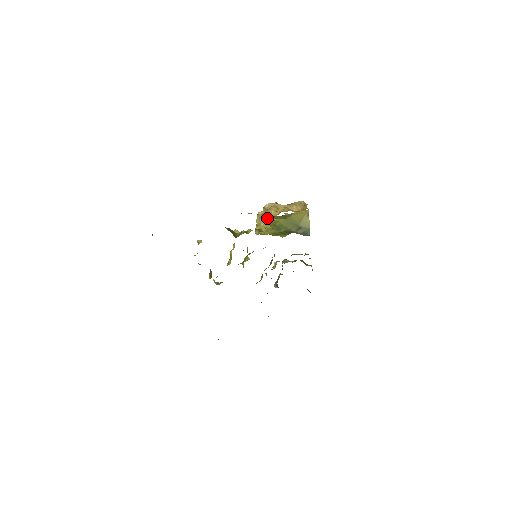
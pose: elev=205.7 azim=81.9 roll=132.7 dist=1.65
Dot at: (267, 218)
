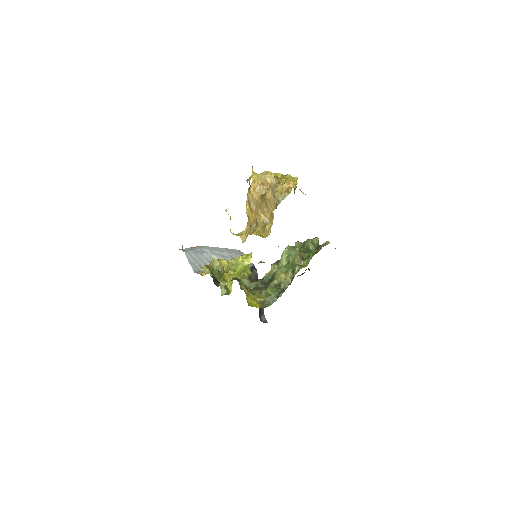
Dot at: occluded
